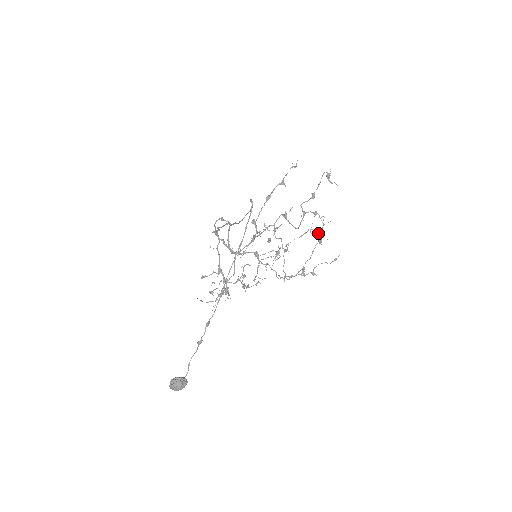
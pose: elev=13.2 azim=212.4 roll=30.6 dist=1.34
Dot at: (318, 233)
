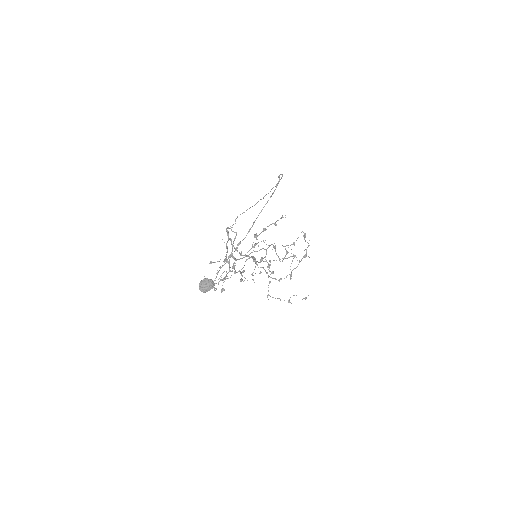
Dot at: (304, 250)
